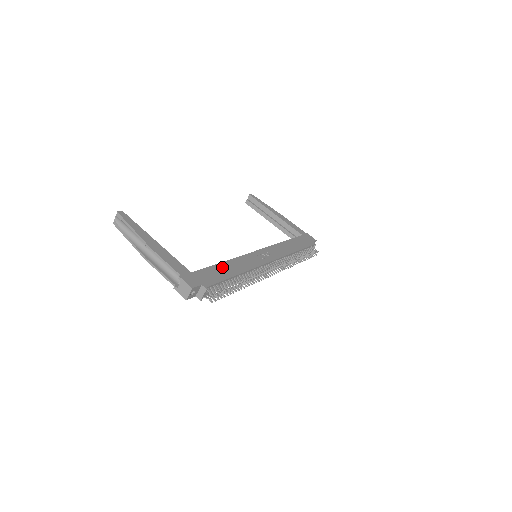
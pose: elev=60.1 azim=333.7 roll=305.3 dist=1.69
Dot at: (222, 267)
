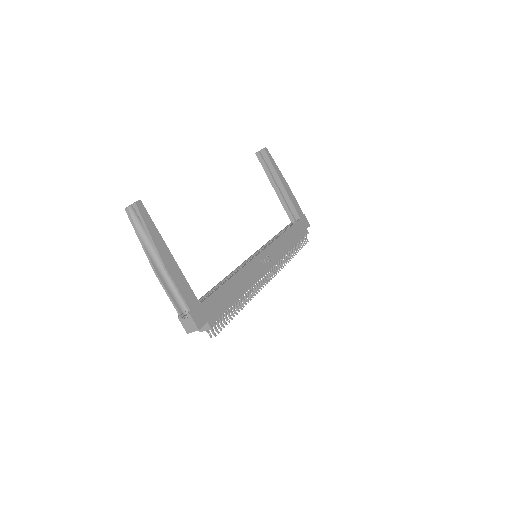
Dot at: (227, 288)
